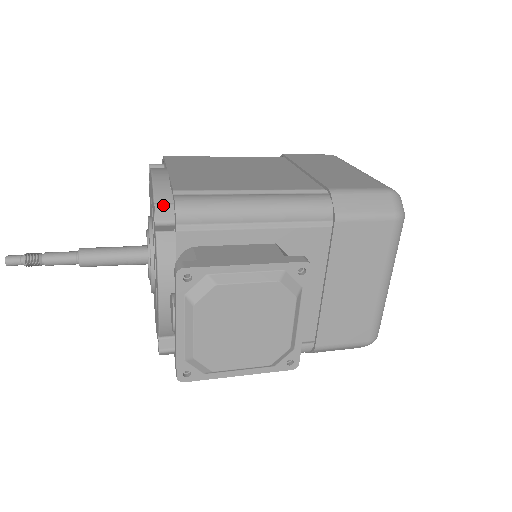
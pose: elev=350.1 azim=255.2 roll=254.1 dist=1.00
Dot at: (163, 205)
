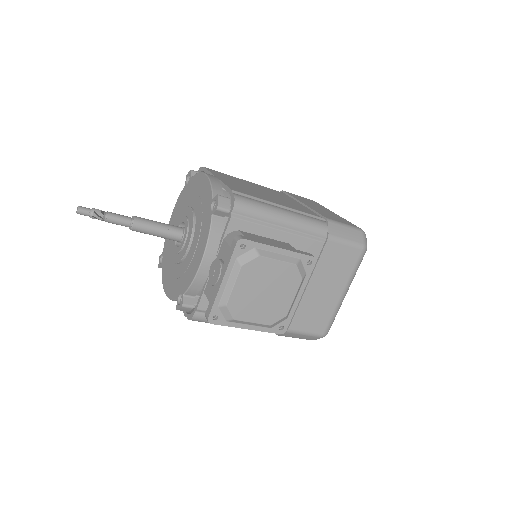
Dot at: (223, 197)
